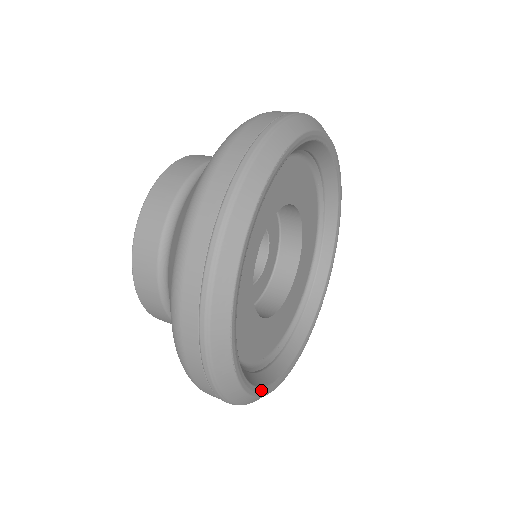
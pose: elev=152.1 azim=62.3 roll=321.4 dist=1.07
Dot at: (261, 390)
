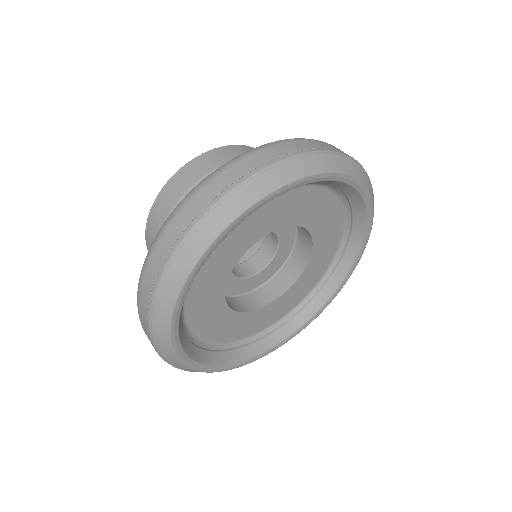
Dot at: (198, 365)
